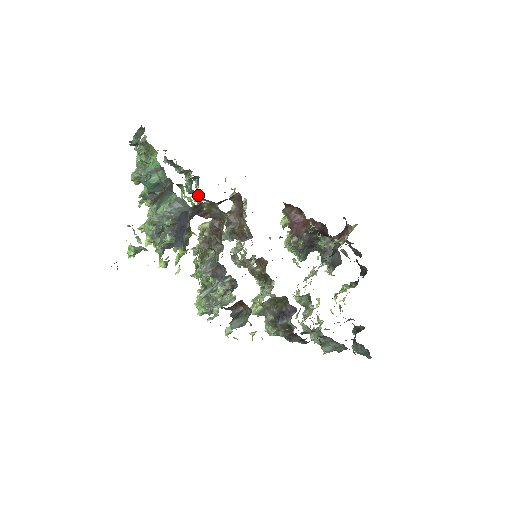
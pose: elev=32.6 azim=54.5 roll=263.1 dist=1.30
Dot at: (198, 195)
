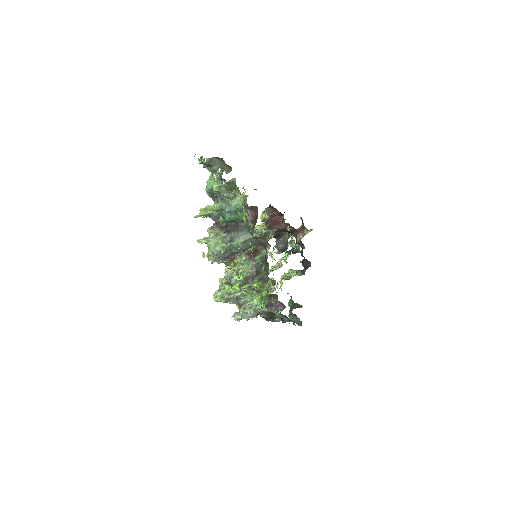
Dot at: occluded
